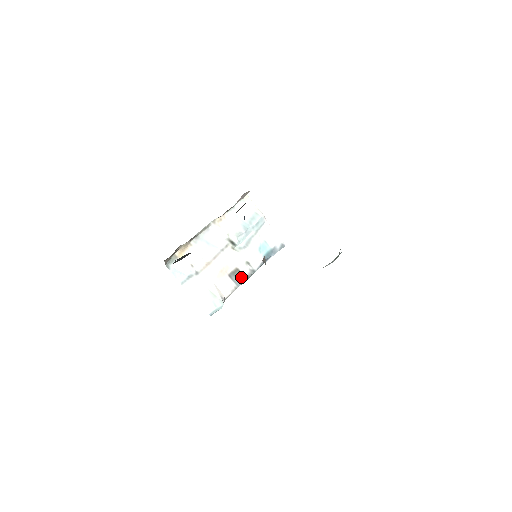
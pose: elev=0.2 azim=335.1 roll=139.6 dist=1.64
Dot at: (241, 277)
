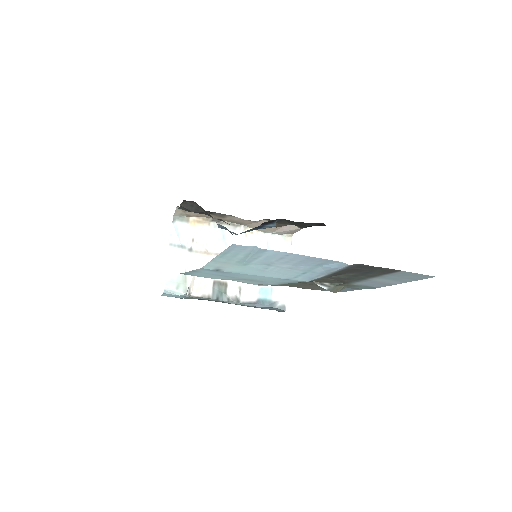
Dot at: (223, 294)
